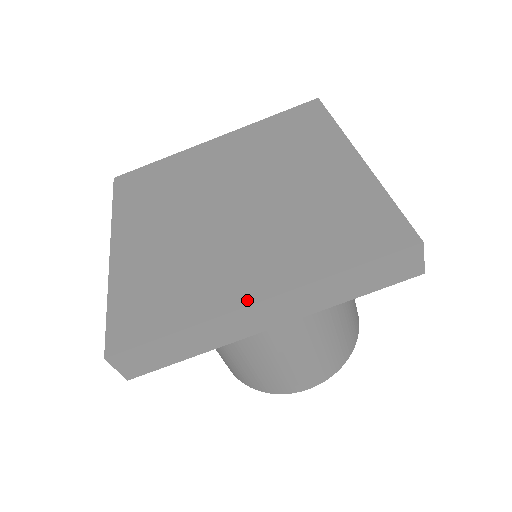
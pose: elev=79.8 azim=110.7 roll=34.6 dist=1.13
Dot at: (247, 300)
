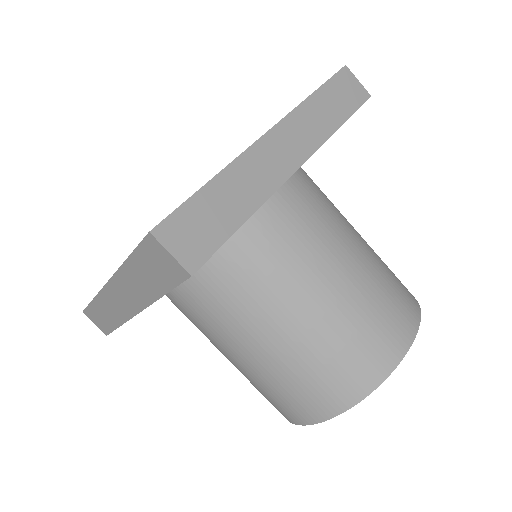
Dot at: (257, 140)
